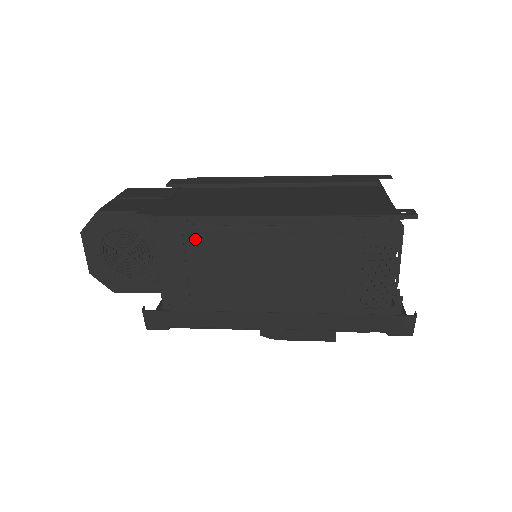
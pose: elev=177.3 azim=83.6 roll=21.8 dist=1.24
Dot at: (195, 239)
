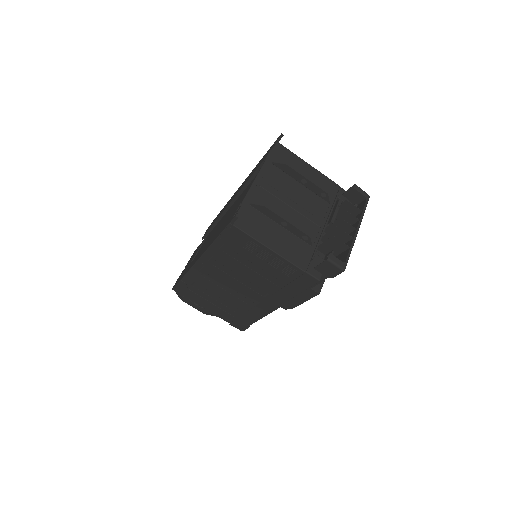
Dot at: (194, 288)
